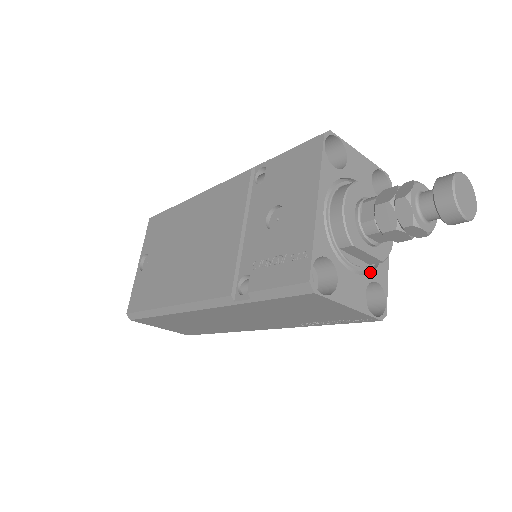
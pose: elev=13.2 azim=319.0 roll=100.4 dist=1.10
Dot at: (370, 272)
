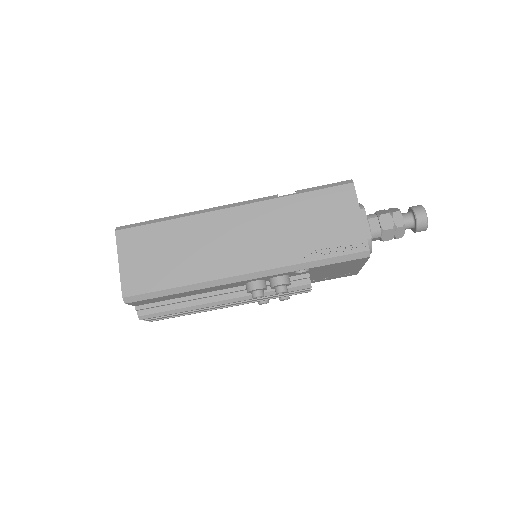
Dot at: occluded
